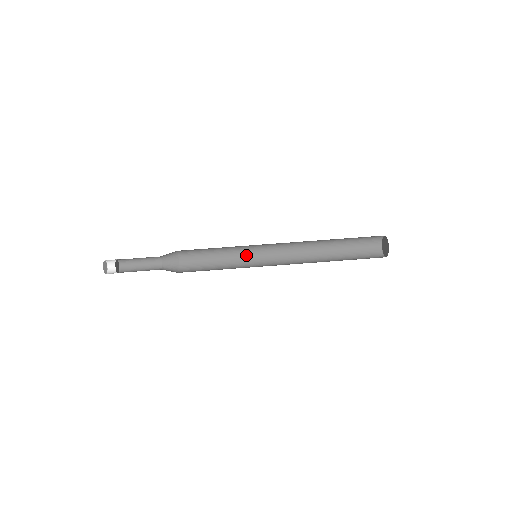
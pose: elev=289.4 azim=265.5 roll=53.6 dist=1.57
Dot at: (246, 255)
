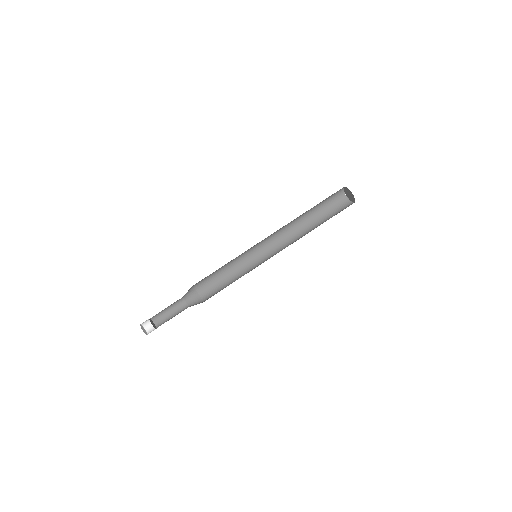
Dot at: (244, 253)
